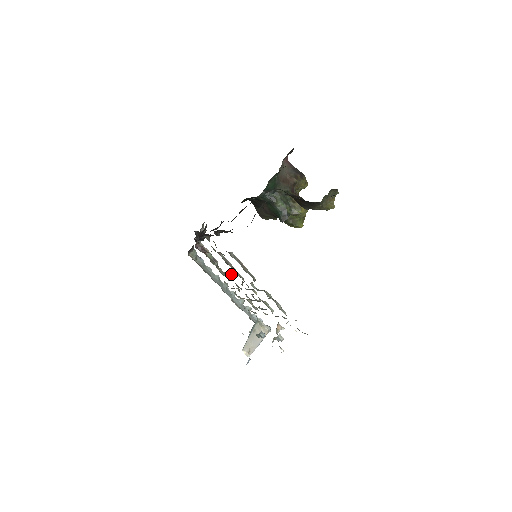
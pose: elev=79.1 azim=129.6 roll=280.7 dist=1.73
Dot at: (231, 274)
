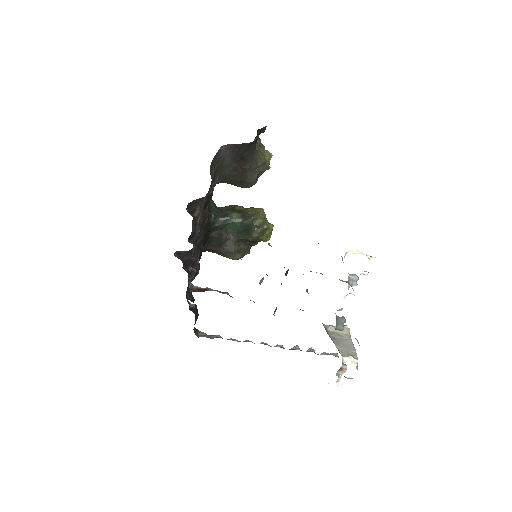
Dot at: occluded
